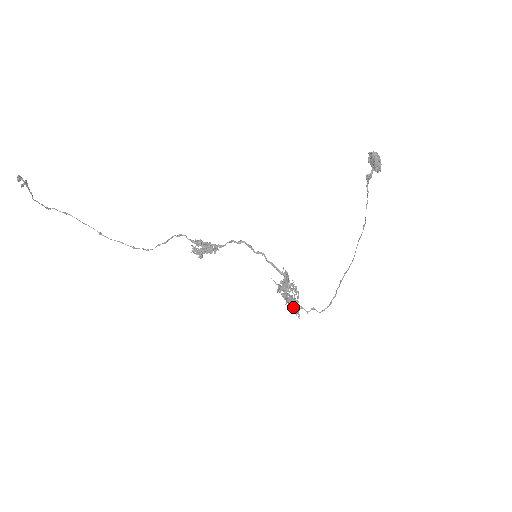
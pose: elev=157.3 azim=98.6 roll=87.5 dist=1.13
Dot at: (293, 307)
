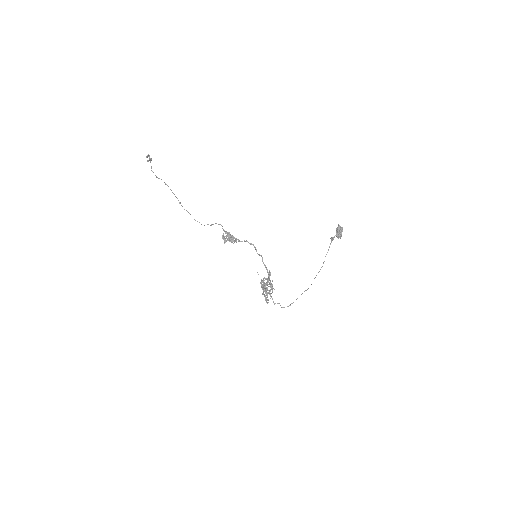
Dot at: (264, 296)
